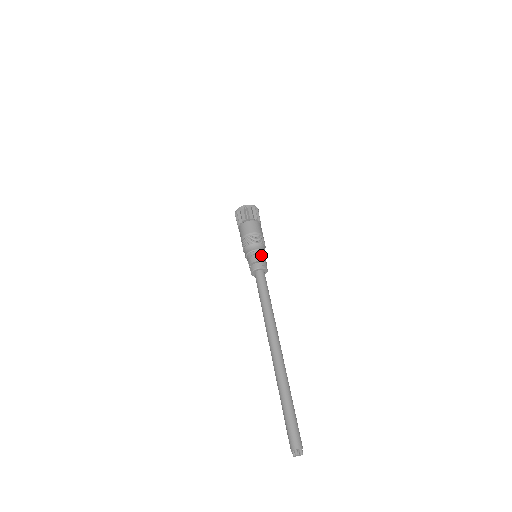
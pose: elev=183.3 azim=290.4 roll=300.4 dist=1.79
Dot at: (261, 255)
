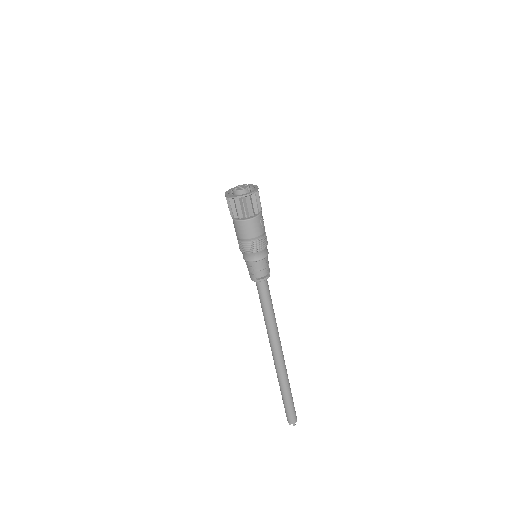
Dot at: (254, 267)
